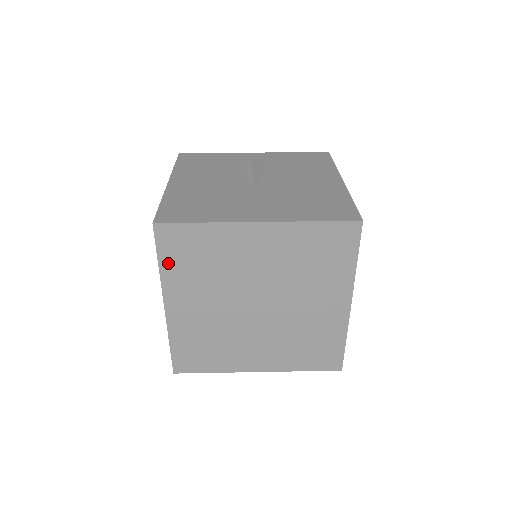
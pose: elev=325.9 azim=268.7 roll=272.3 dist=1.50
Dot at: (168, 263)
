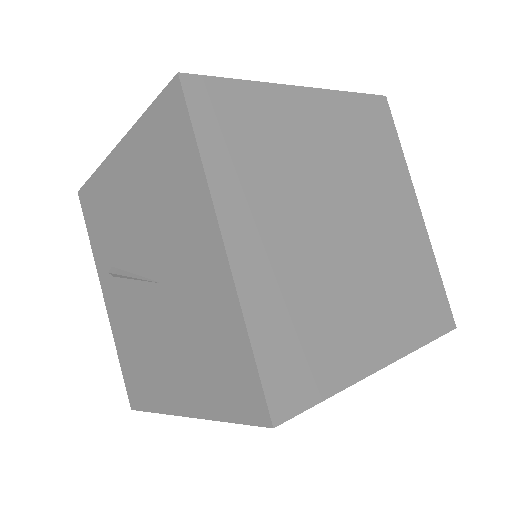
Dot at: (213, 149)
